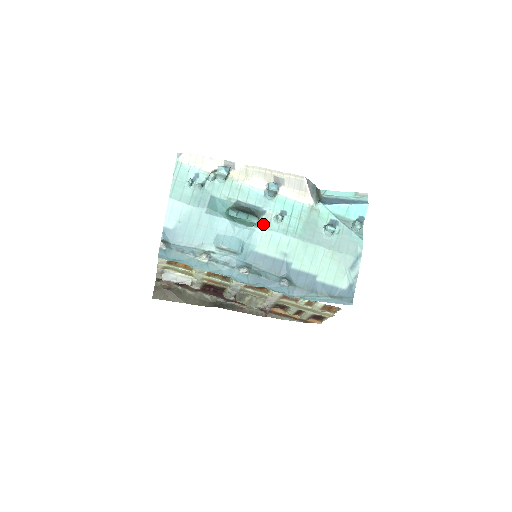
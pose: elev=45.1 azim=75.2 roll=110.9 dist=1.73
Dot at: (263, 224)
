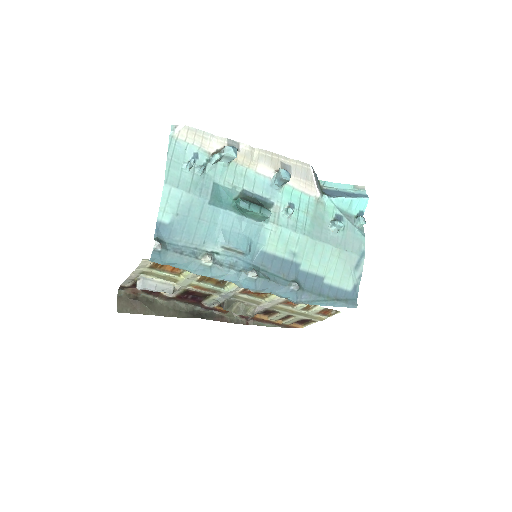
Dot at: (272, 218)
